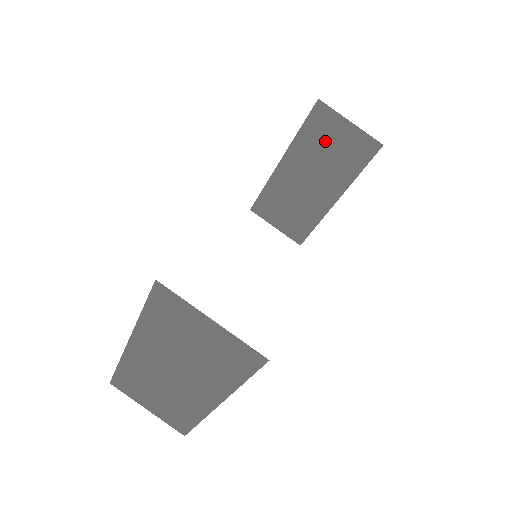
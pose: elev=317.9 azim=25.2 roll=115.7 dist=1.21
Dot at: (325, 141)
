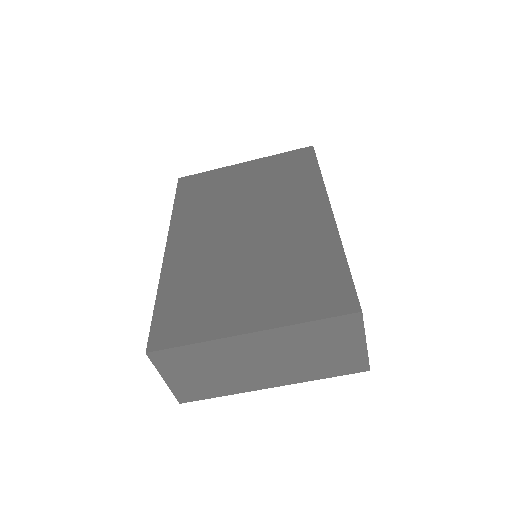
Dot at: occluded
